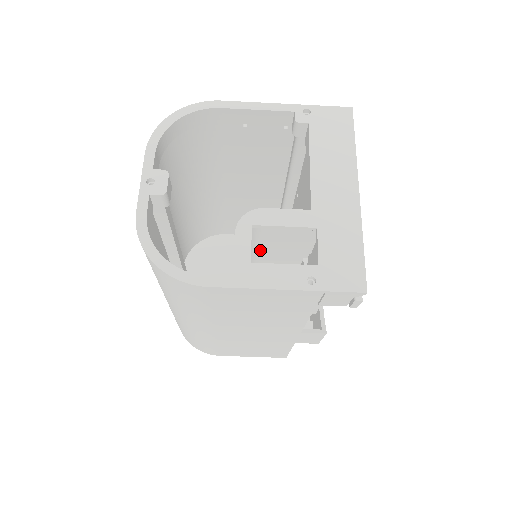
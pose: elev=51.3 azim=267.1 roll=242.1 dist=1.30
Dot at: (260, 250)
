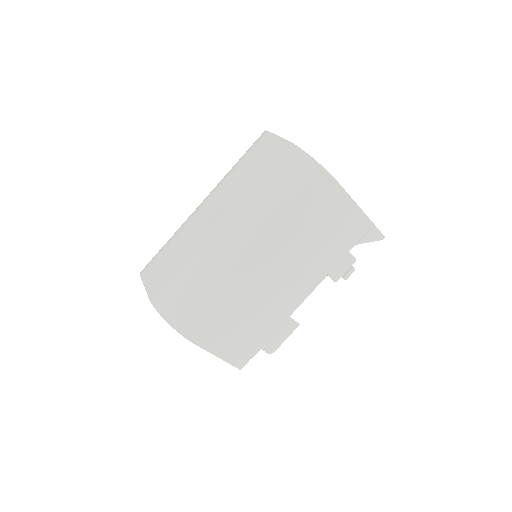
Dot at: occluded
